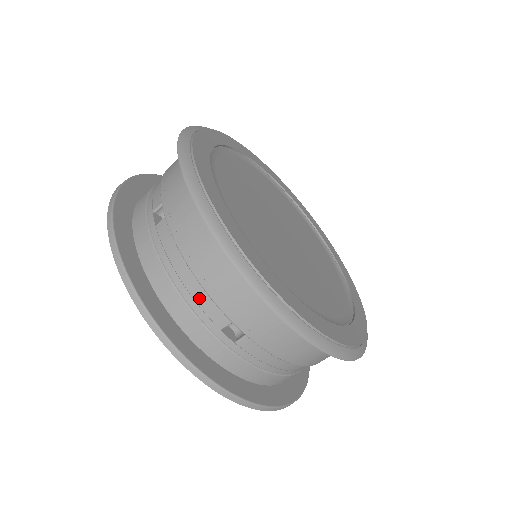
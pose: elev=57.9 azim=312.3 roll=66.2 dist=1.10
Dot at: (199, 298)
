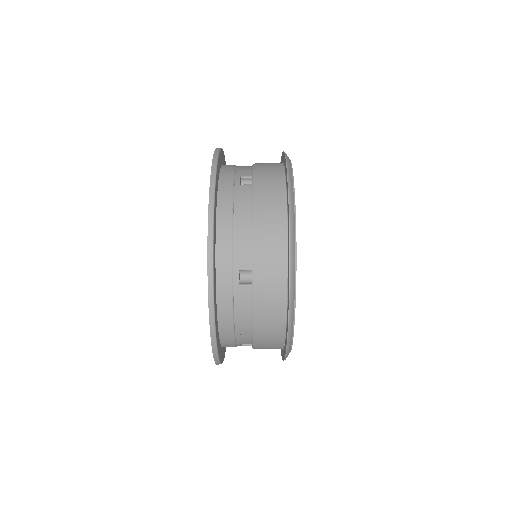
Dot at: (244, 335)
